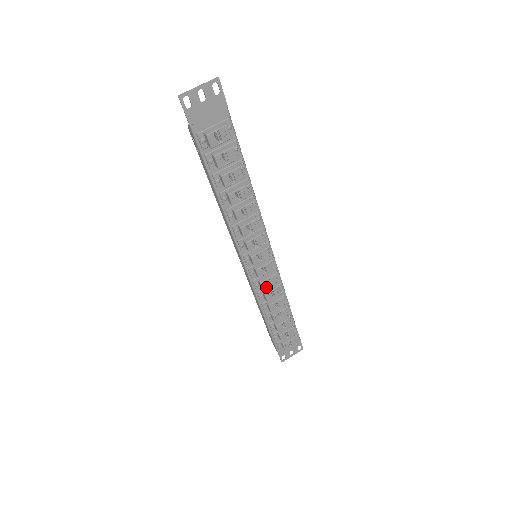
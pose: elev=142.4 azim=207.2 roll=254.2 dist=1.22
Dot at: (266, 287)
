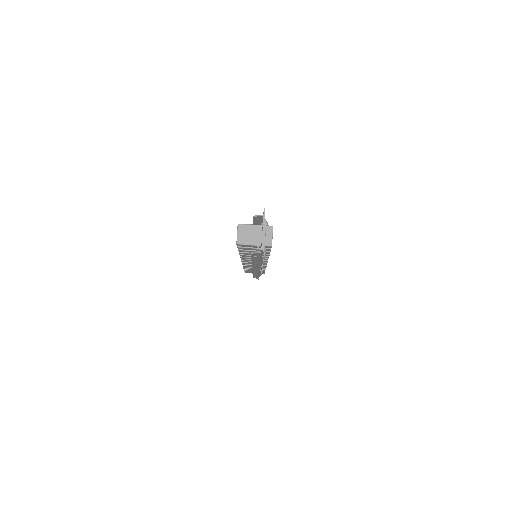
Dot at: occluded
